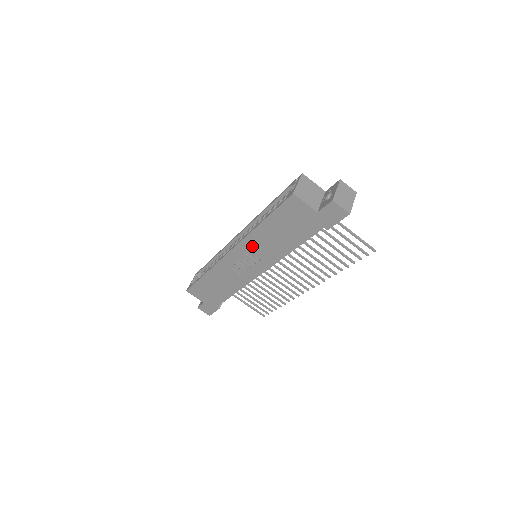
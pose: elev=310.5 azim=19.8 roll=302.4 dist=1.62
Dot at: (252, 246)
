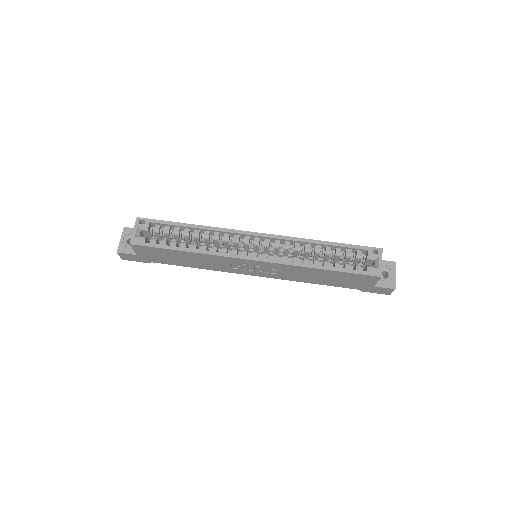
Dot at: (284, 269)
